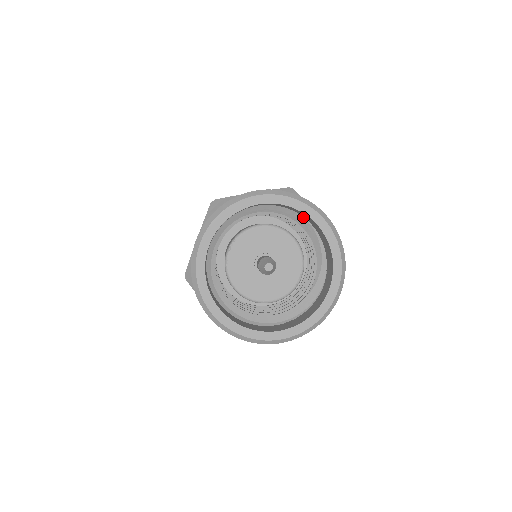
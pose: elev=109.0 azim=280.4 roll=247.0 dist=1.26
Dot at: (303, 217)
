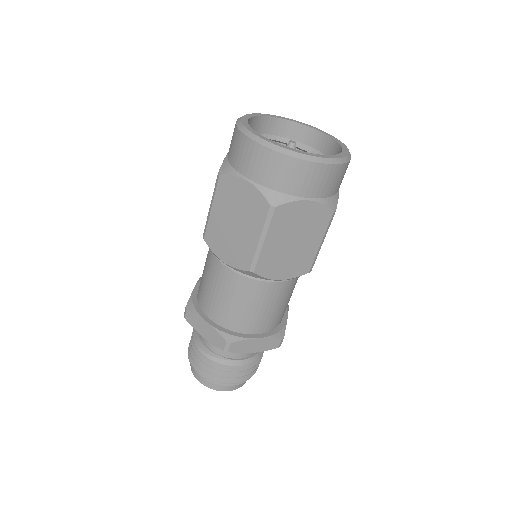
Dot at: occluded
